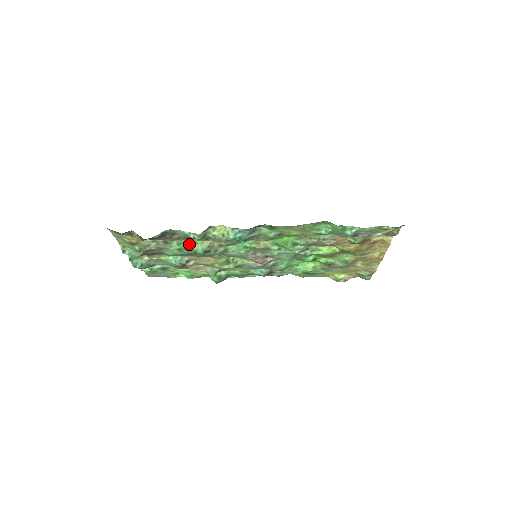
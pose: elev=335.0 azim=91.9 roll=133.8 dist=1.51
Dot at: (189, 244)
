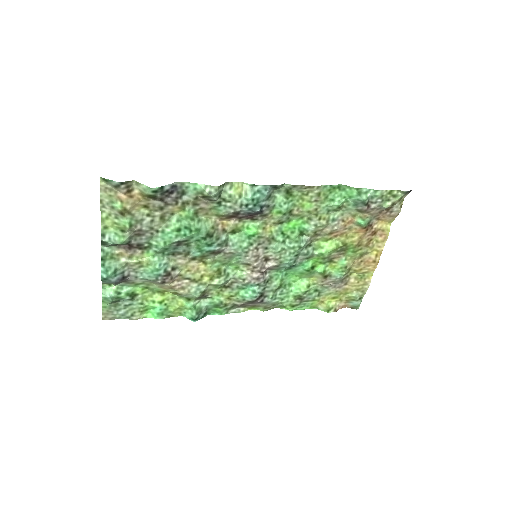
Dot at: (192, 219)
